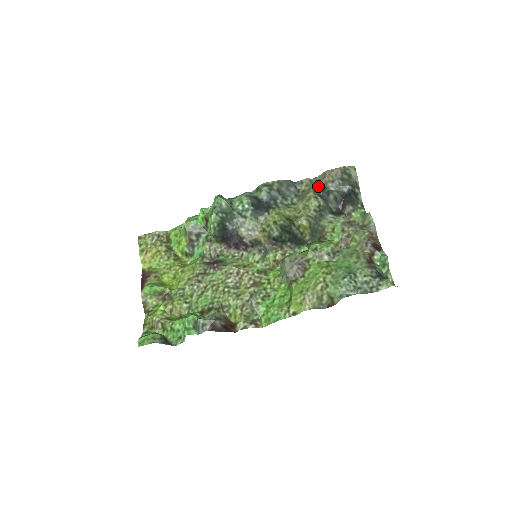
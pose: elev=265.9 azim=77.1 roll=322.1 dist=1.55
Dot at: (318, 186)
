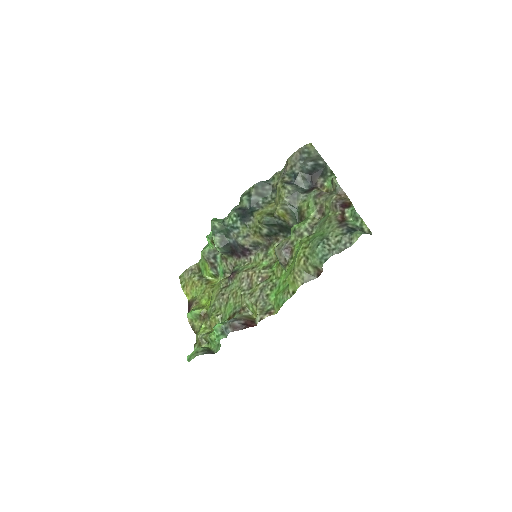
Dot at: (284, 175)
